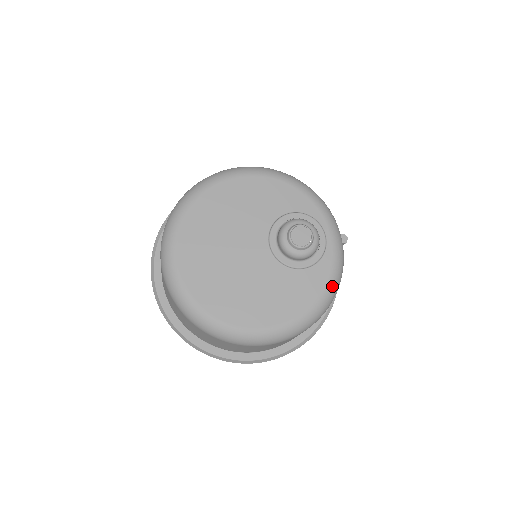
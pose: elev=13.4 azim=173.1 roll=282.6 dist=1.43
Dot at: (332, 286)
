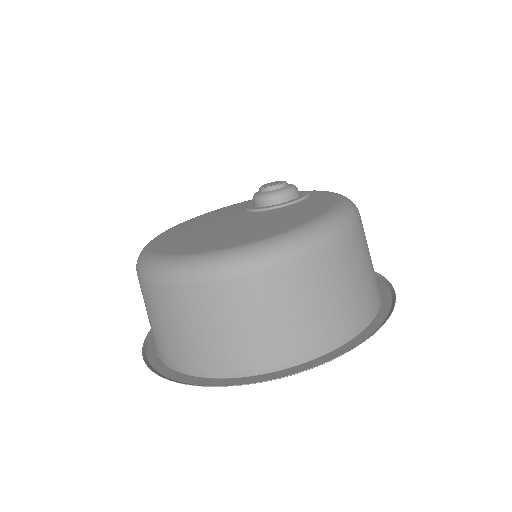
Dot at: (340, 195)
